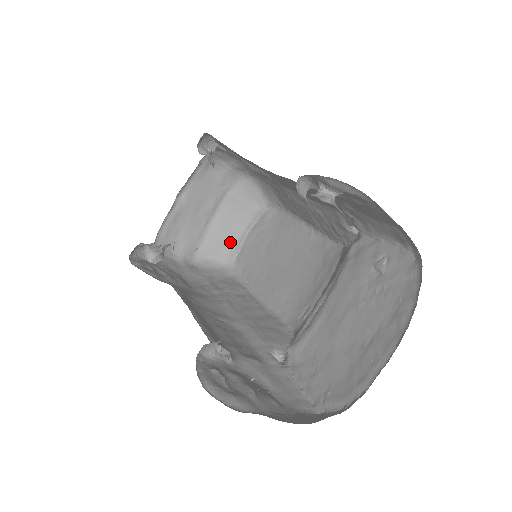
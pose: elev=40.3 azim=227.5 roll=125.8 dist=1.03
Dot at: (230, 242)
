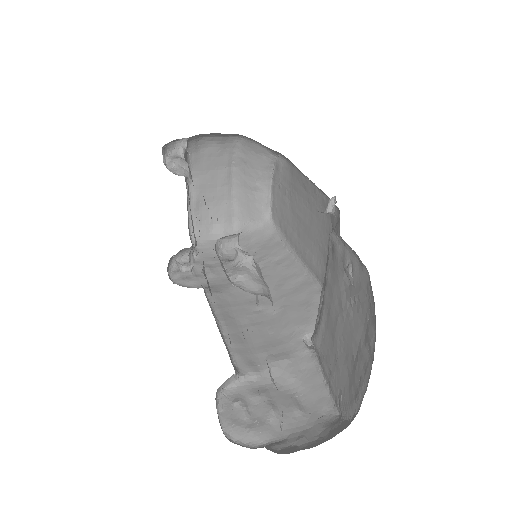
Dot at: (259, 200)
